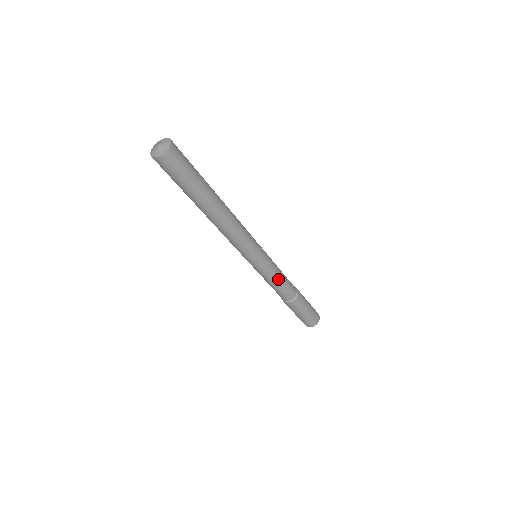
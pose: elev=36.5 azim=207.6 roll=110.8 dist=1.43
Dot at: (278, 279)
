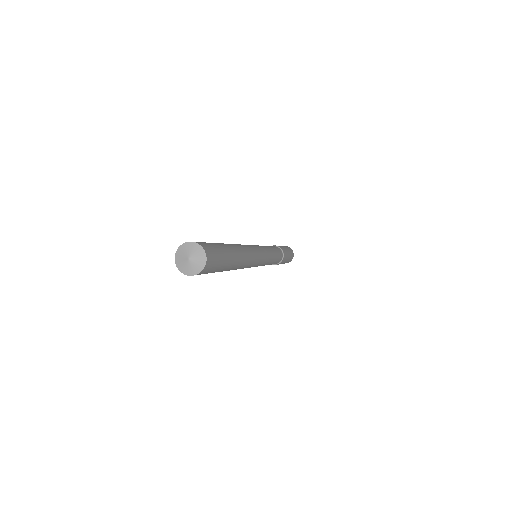
Dot at: (274, 259)
